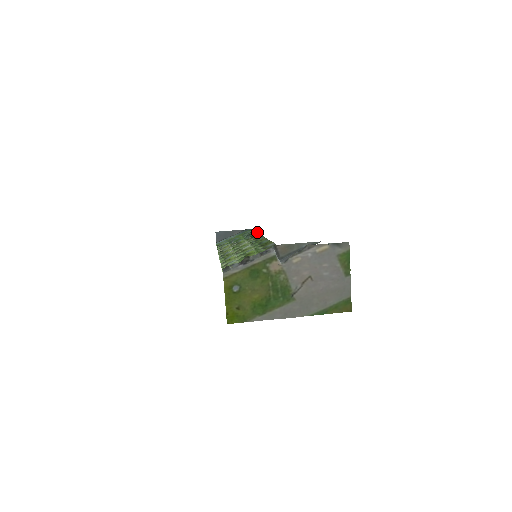
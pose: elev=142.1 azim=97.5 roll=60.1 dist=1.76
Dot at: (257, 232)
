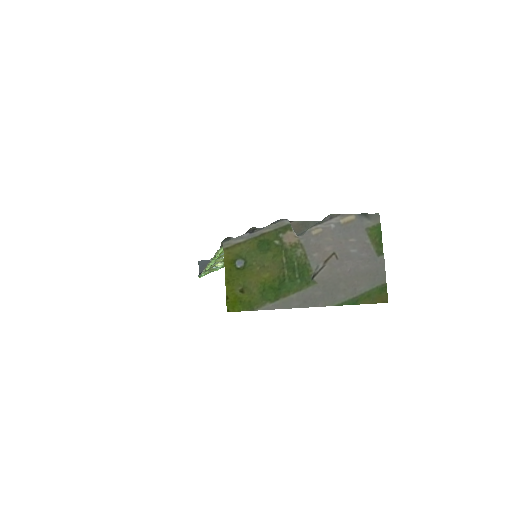
Dot at: occluded
